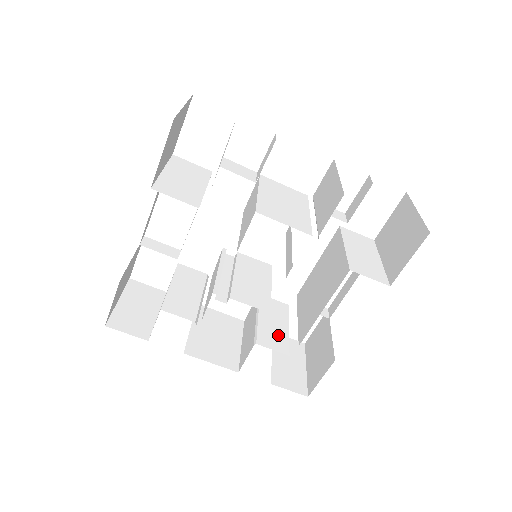
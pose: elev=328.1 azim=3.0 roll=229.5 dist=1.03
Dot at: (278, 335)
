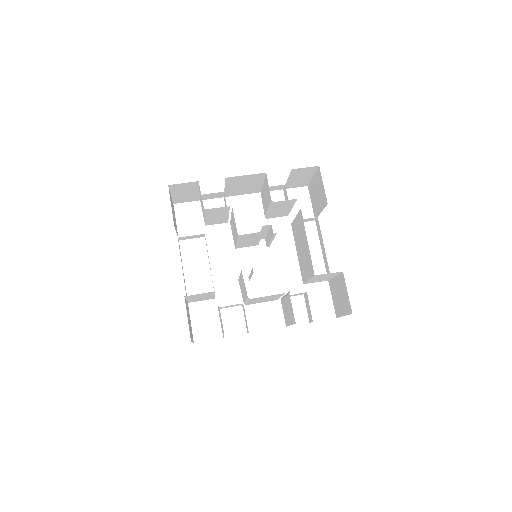
Dot at: occluded
